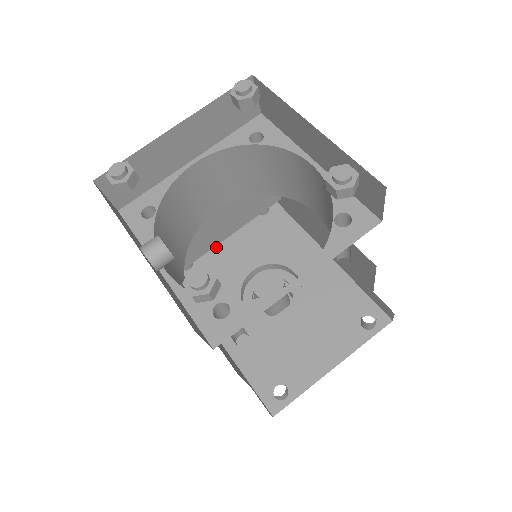
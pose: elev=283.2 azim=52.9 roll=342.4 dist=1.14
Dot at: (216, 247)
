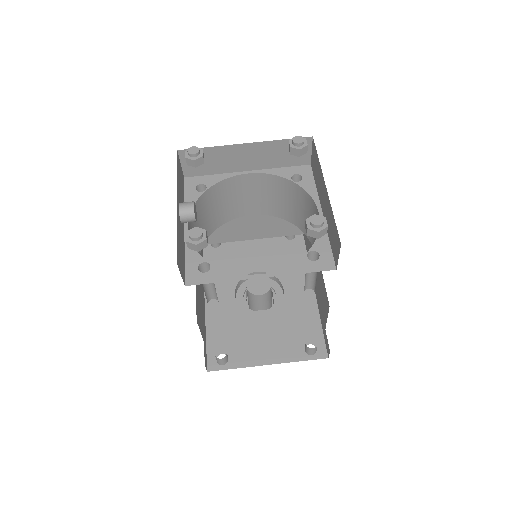
Dot at: (242, 243)
